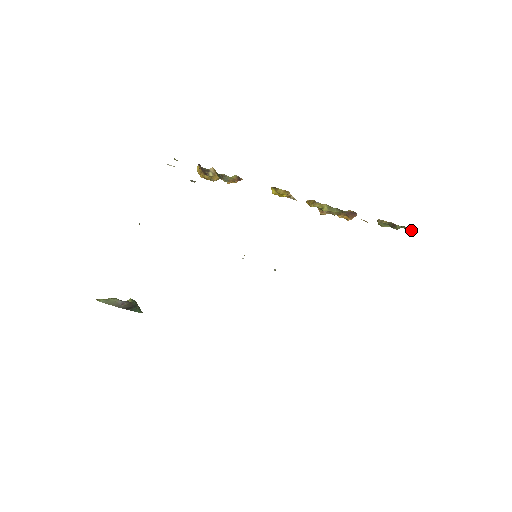
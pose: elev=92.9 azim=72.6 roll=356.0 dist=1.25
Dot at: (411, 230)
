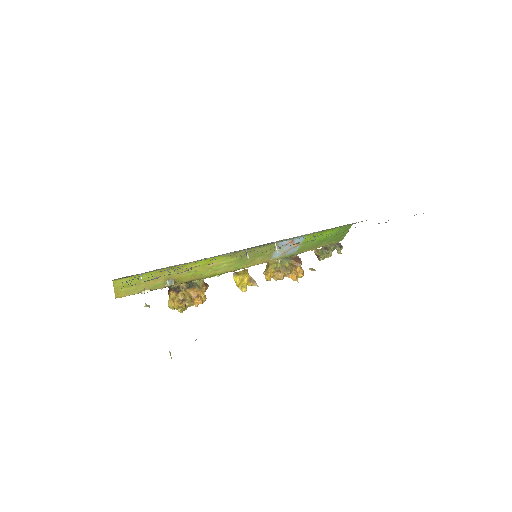
Dot at: (338, 245)
